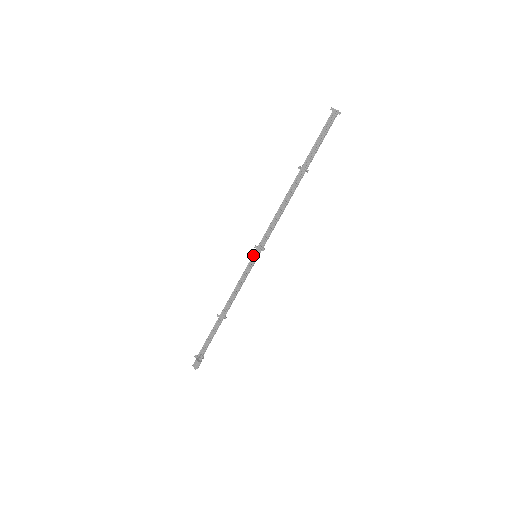
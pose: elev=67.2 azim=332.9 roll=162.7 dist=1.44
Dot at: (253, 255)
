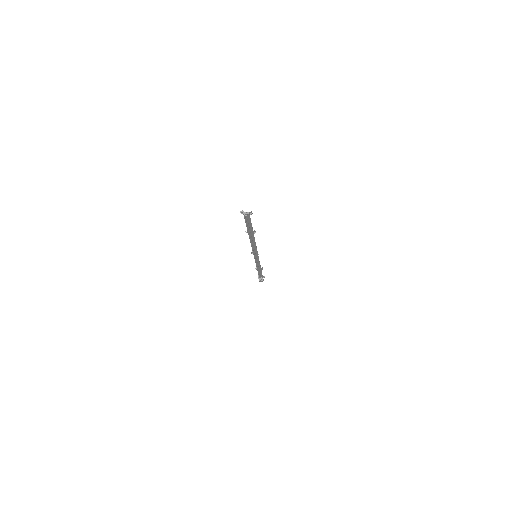
Dot at: occluded
